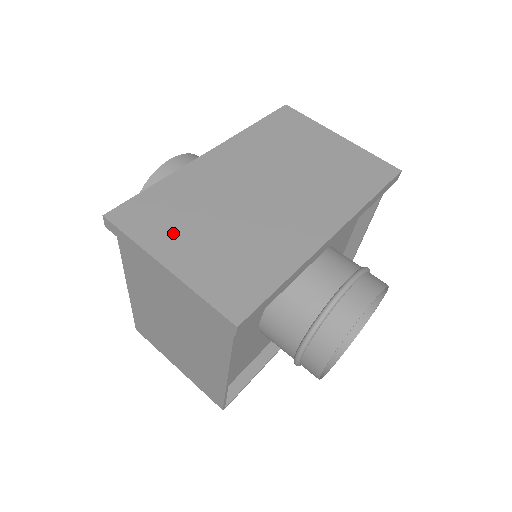
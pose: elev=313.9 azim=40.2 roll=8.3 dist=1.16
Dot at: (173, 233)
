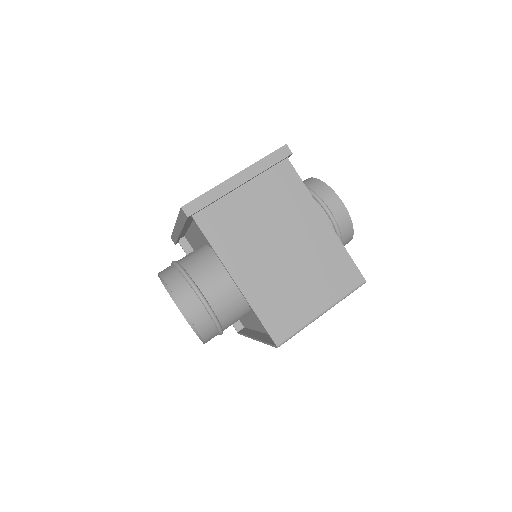
Dot at: occluded
